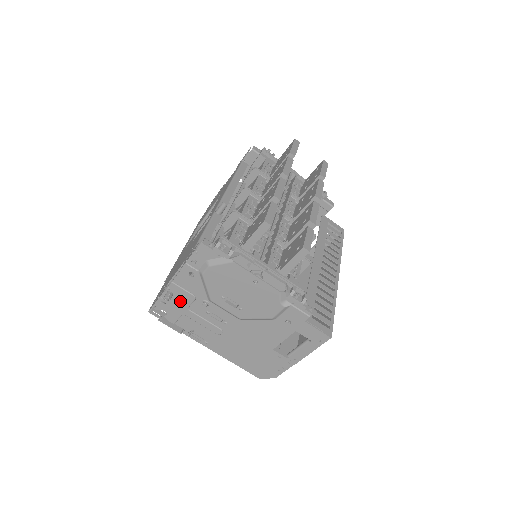
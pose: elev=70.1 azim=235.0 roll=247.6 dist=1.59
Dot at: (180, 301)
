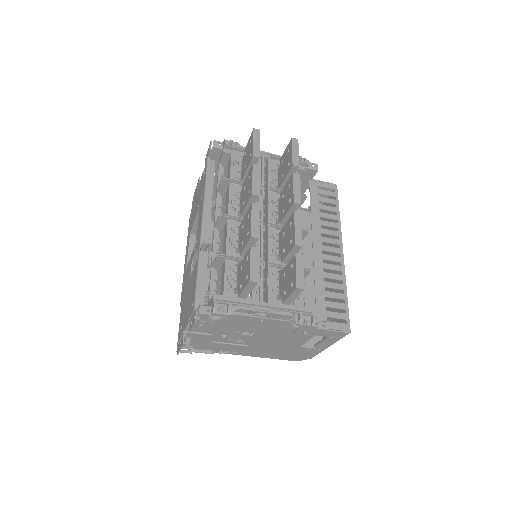
Dot at: (201, 339)
